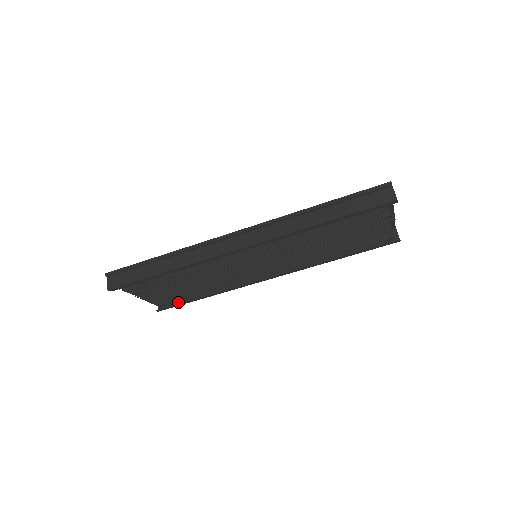
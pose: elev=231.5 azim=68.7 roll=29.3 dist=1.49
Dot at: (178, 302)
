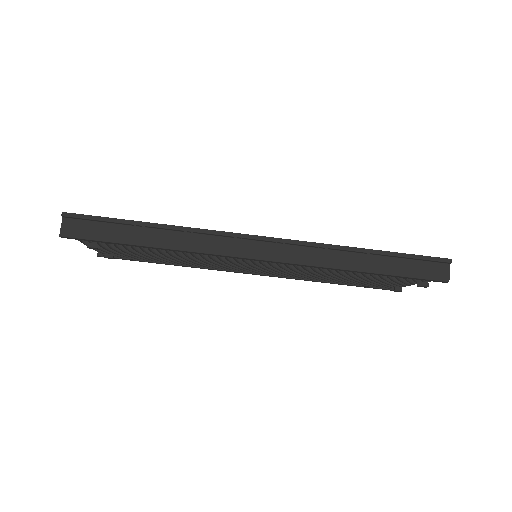
Dot at: (130, 258)
